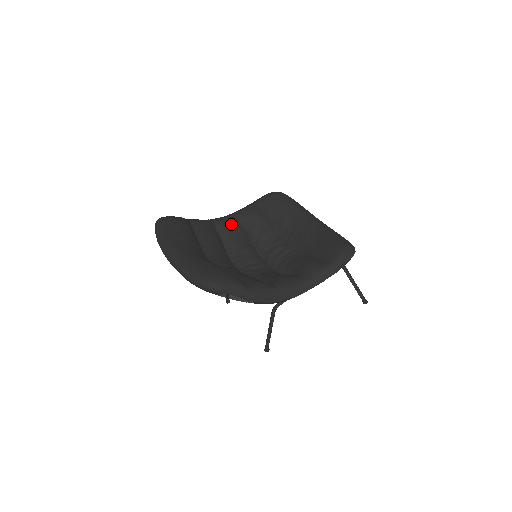
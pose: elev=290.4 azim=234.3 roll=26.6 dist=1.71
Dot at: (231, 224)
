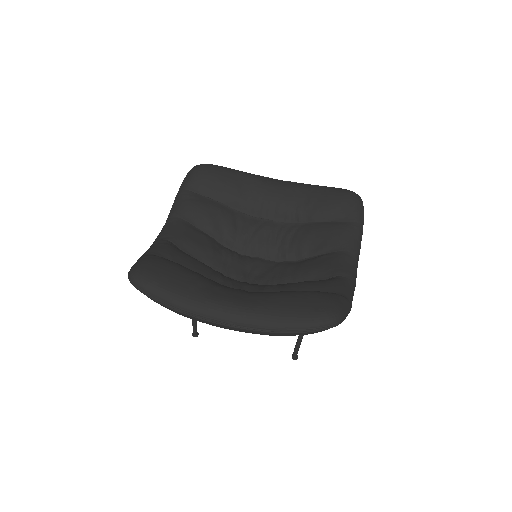
Dot at: (187, 232)
